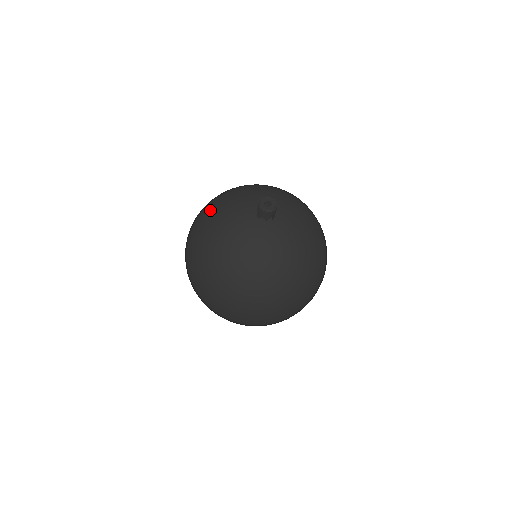
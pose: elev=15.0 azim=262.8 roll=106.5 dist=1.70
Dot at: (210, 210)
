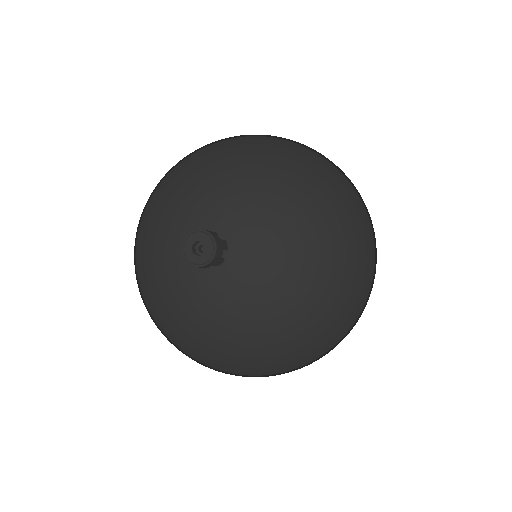
Dot at: (155, 195)
